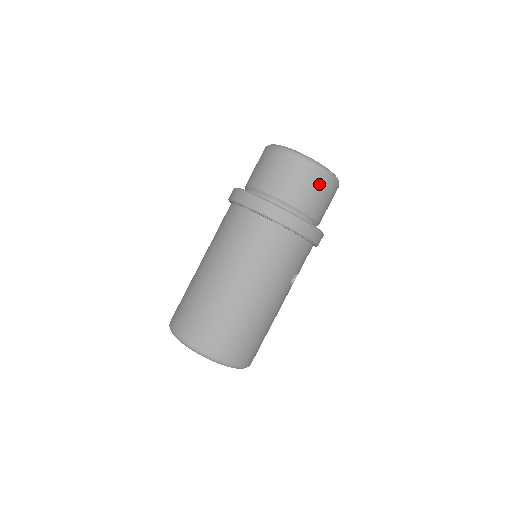
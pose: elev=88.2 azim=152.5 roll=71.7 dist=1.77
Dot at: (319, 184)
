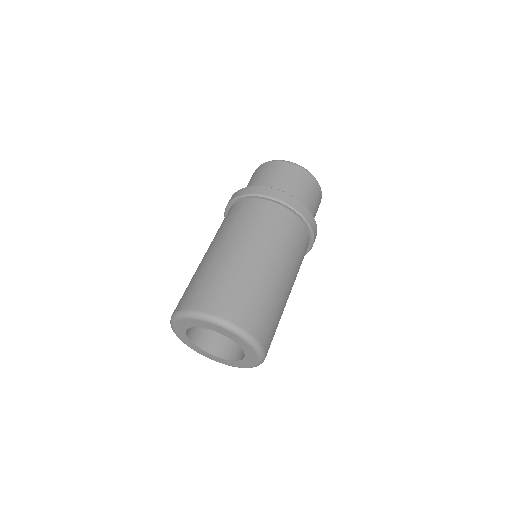
Dot at: (318, 202)
